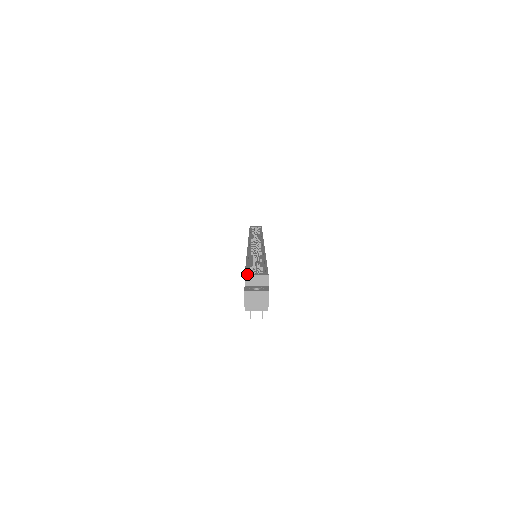
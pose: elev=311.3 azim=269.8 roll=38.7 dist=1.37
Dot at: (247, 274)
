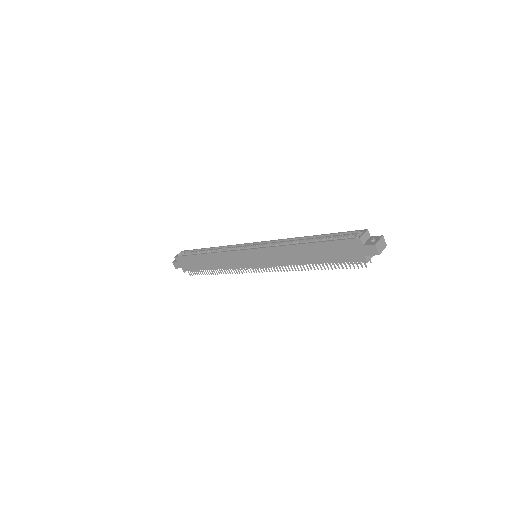
Dot at: (360, 237)
